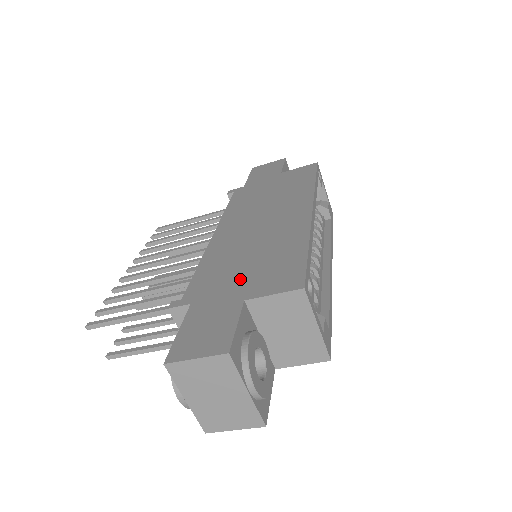
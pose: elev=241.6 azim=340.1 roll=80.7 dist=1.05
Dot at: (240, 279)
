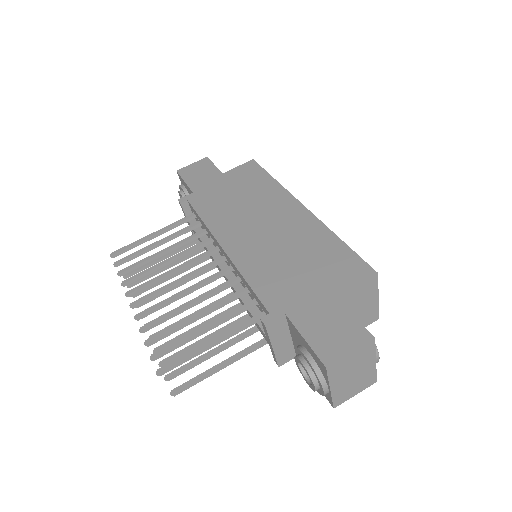
Dot at: (309, 281)
